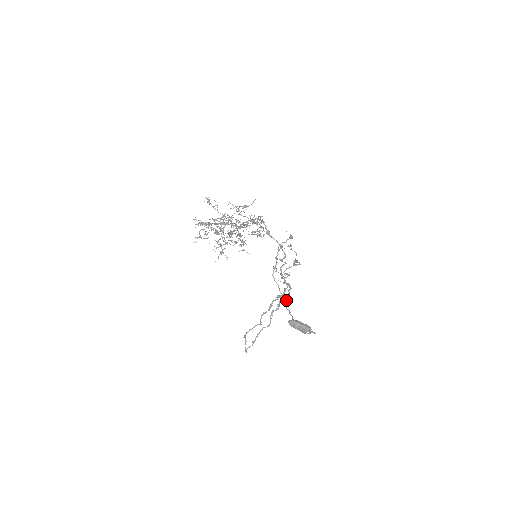
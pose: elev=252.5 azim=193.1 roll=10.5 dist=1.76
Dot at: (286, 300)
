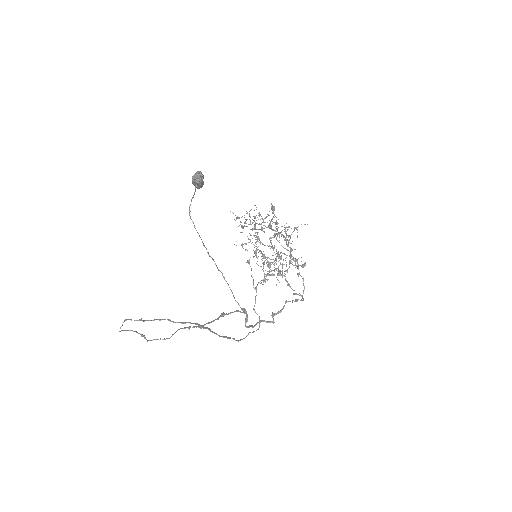
Dot at: (222, 273)
